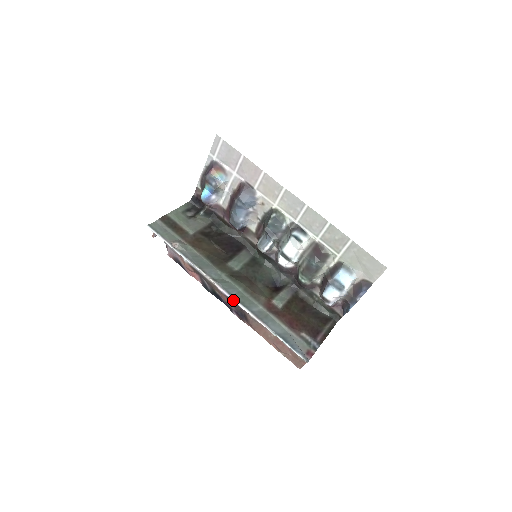
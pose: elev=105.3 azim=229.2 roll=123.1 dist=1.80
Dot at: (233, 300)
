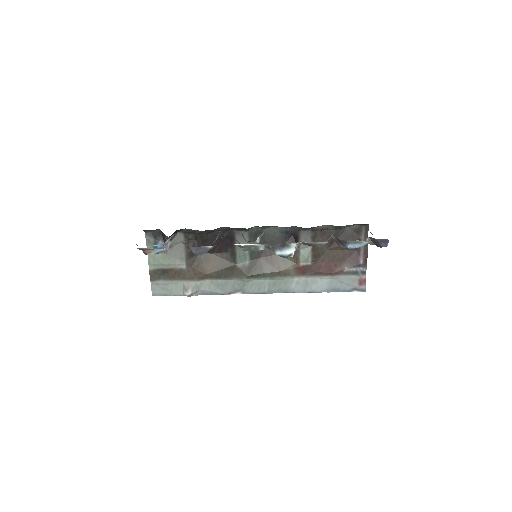
Dot at: (271, 293)
